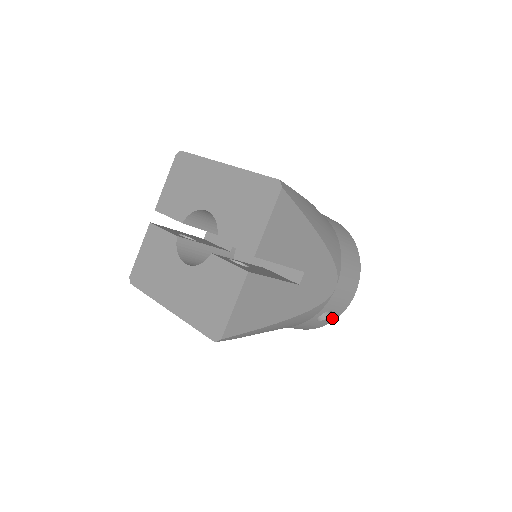
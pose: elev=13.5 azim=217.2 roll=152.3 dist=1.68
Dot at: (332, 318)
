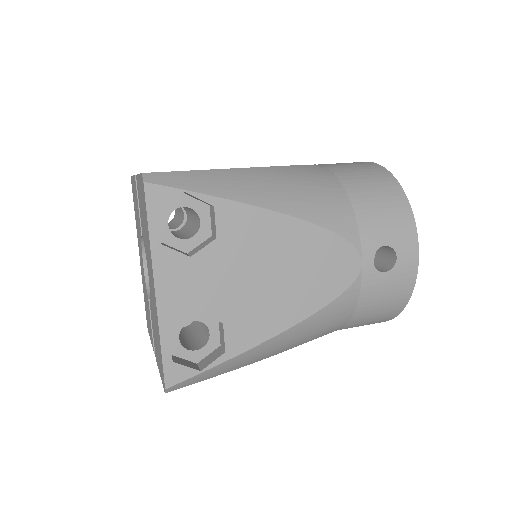
Dot at: occluded
